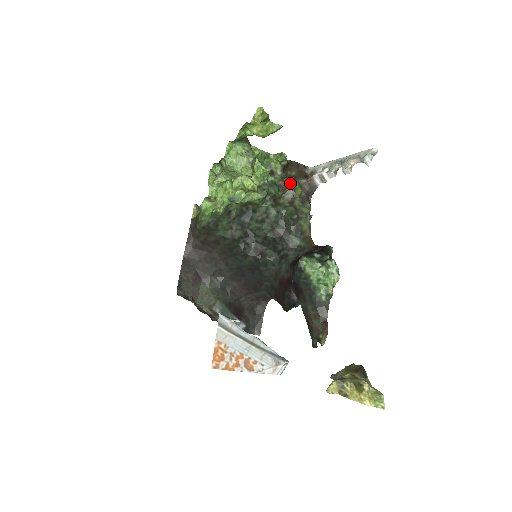
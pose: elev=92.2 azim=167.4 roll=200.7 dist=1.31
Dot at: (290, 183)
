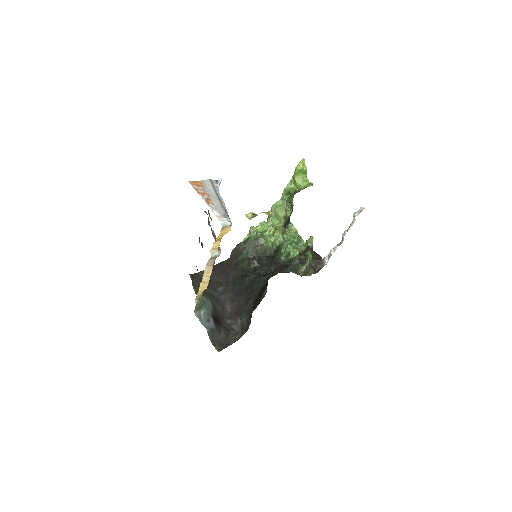
Dot at: (307, 252)
